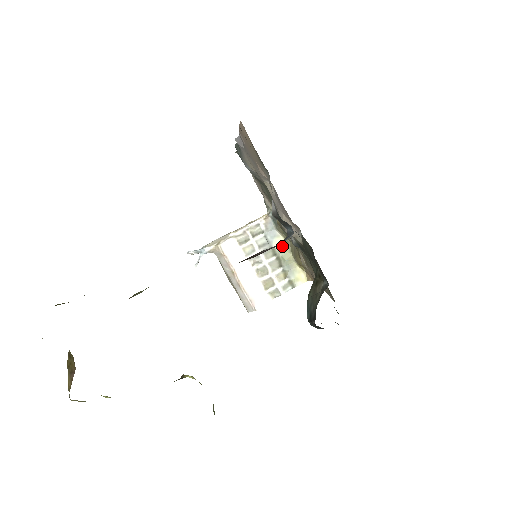
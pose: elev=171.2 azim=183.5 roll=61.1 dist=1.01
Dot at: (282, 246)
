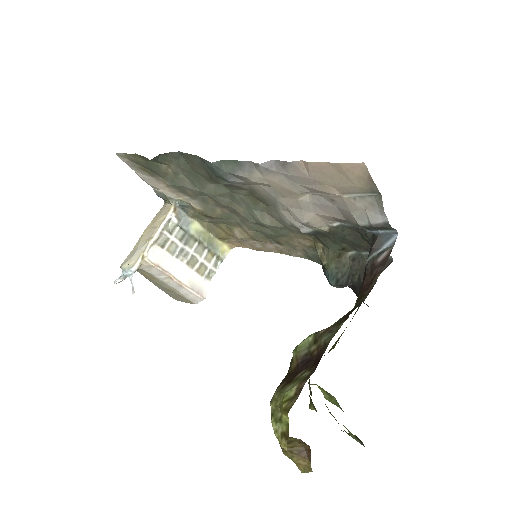
Dot at: (199, 229)
